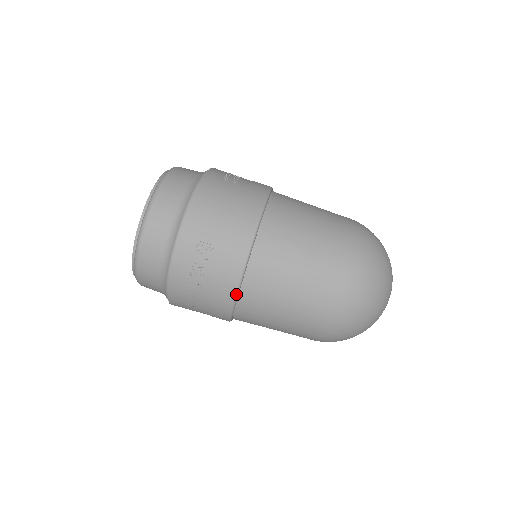
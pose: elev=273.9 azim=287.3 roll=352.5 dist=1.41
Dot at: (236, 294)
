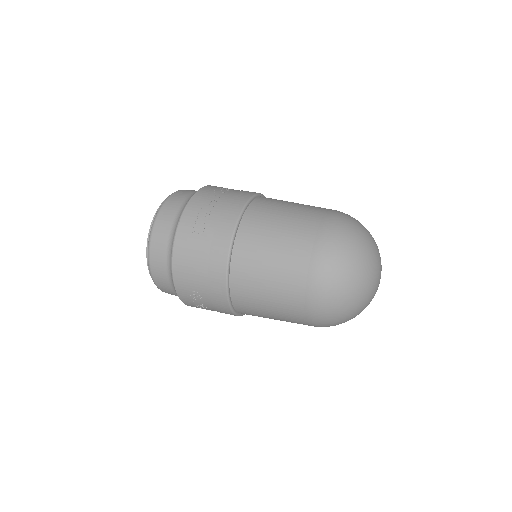
Dot at: (244, 206)
